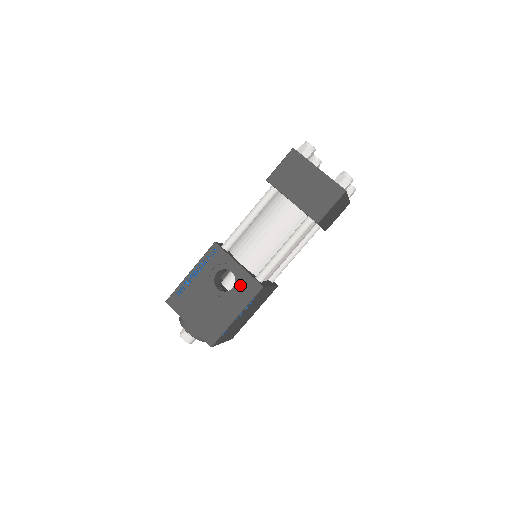
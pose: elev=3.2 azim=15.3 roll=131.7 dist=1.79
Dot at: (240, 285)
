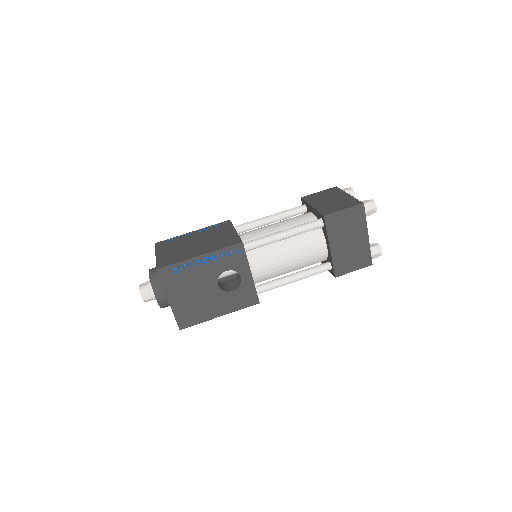
Dot at: (241, 292)
